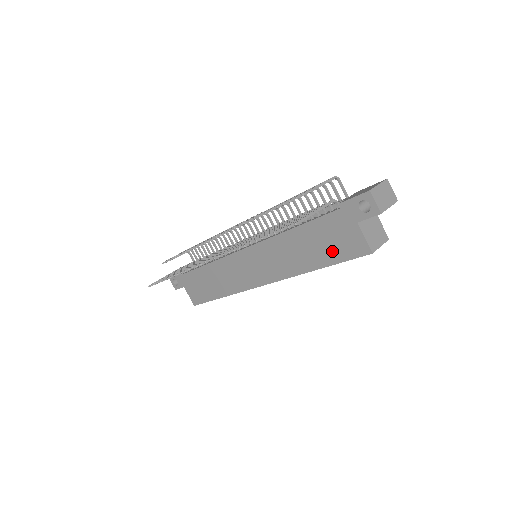
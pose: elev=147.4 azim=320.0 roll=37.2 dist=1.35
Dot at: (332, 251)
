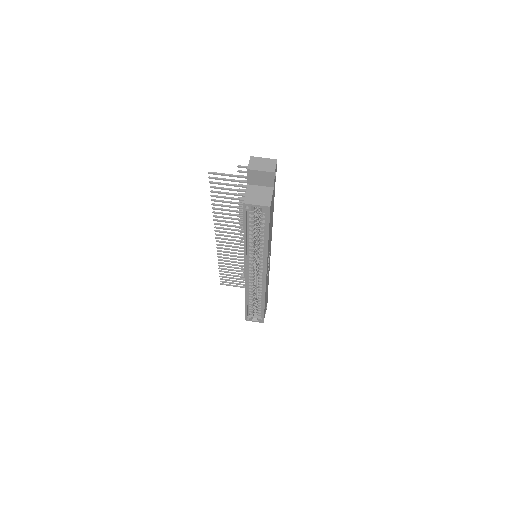
Dot at: occluded
